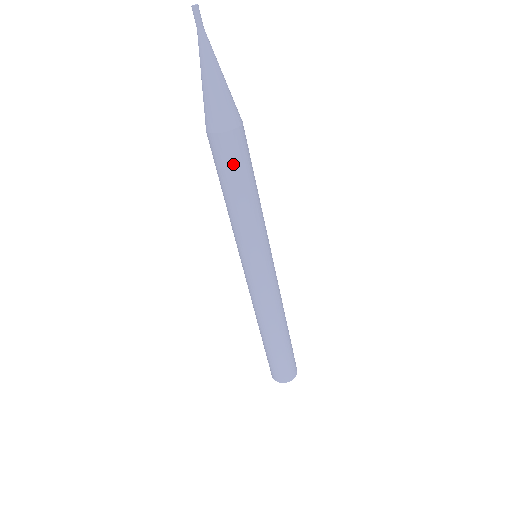
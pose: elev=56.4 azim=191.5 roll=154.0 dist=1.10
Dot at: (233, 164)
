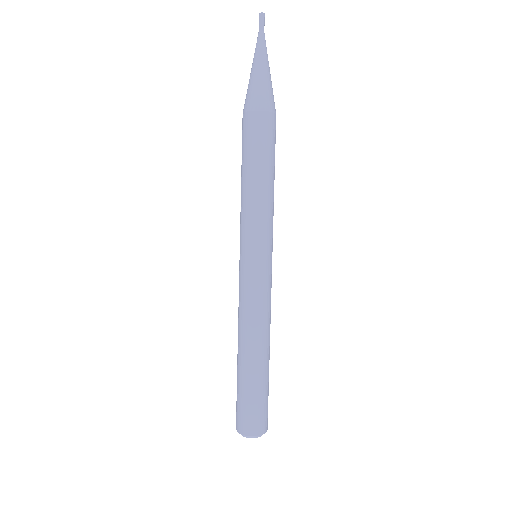
Dot at: (253, 142)
